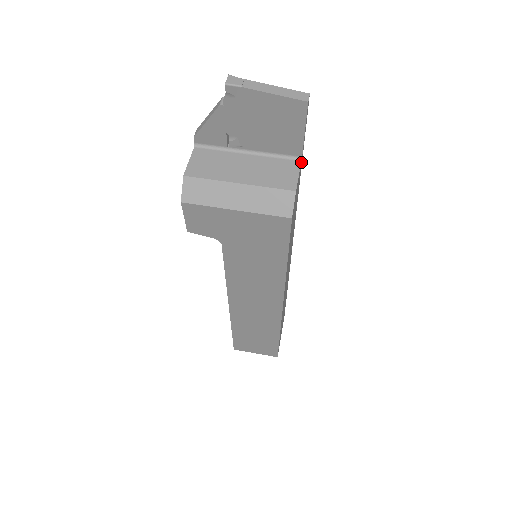
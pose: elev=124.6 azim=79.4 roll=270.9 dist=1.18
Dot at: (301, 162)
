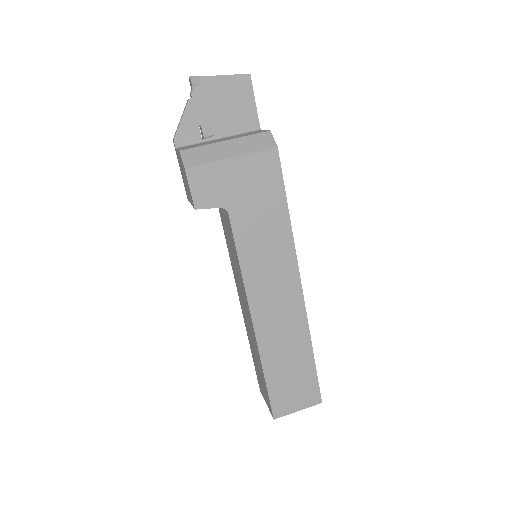
Dot at: occluded
